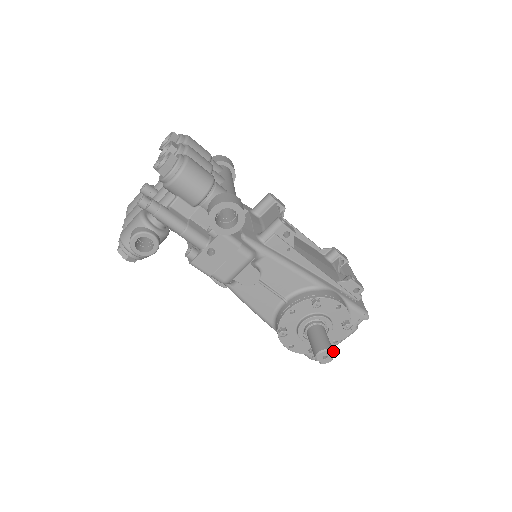
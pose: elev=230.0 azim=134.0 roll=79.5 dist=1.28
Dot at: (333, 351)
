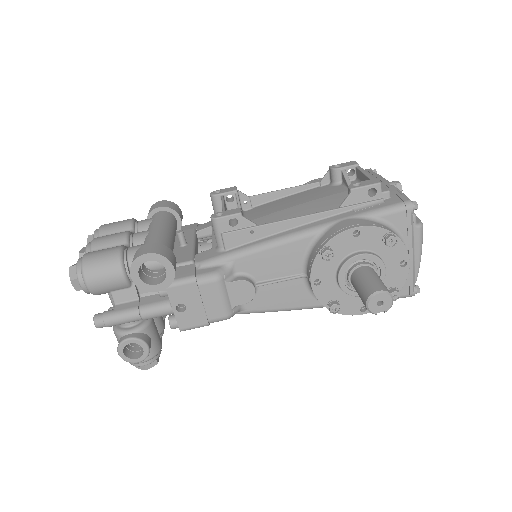
Dot at: (382, 290)
